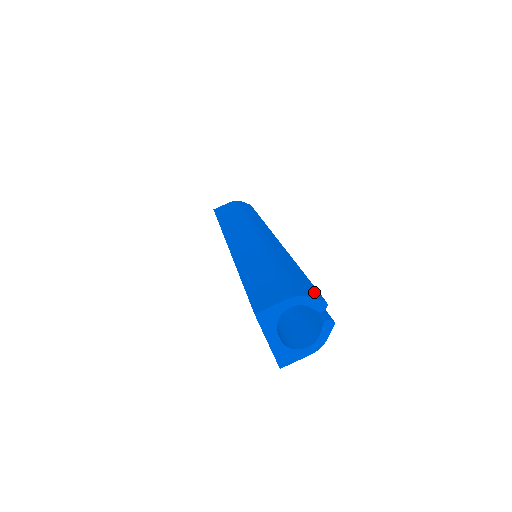
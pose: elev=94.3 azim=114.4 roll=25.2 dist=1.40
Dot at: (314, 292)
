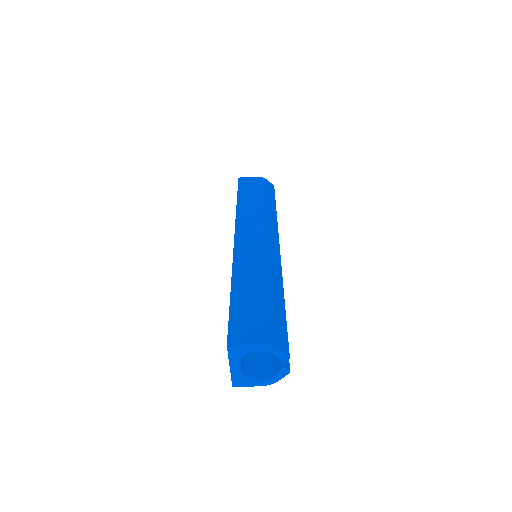
Dot at: (284, 341)
